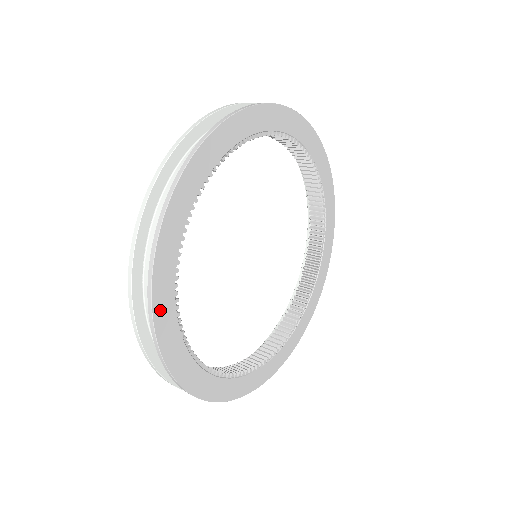
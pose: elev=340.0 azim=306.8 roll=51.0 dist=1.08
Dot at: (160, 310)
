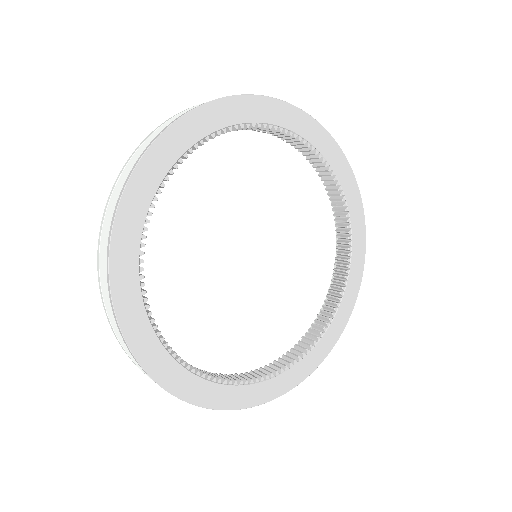
Dot at: (177, 386)
